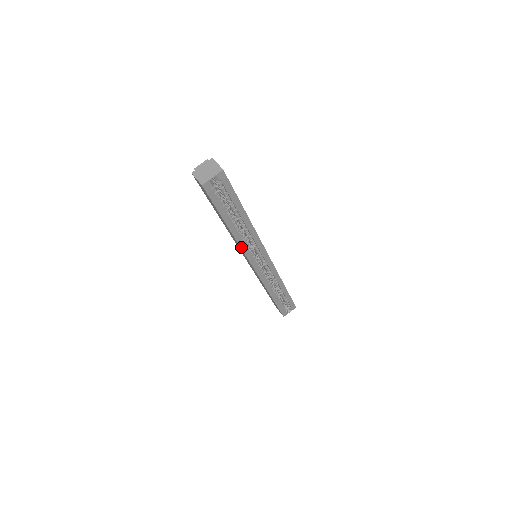
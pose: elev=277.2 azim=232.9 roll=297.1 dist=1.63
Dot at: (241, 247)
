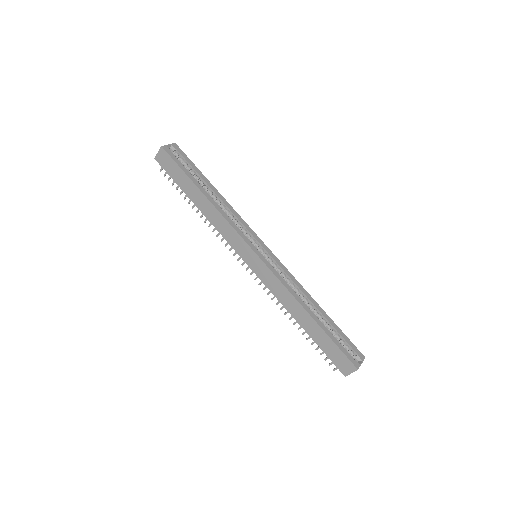
Dot at: (227, 220)
